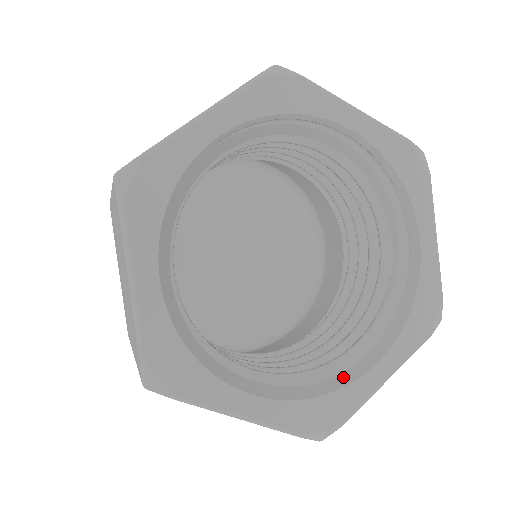
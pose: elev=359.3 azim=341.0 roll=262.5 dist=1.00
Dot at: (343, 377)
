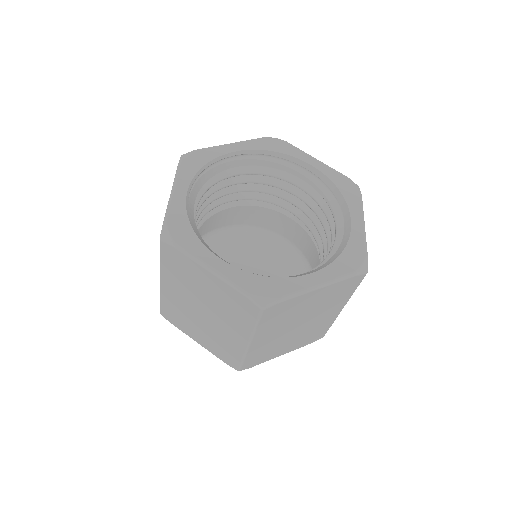
Dot at: (344, 239)
